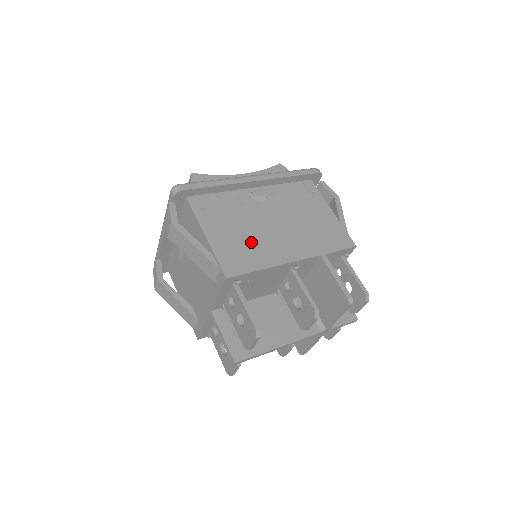
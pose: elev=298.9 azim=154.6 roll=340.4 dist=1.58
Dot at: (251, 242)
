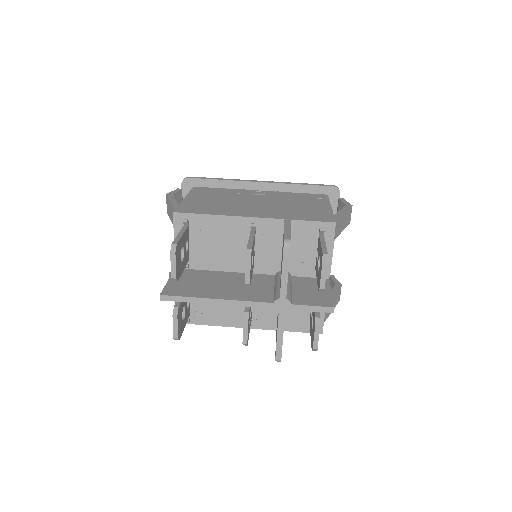
Dot at: (220, 205)
